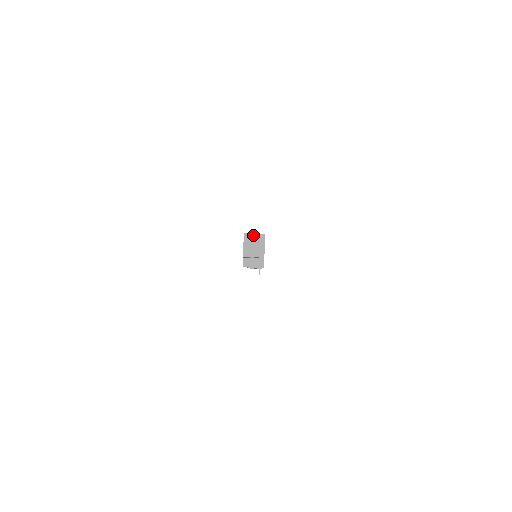
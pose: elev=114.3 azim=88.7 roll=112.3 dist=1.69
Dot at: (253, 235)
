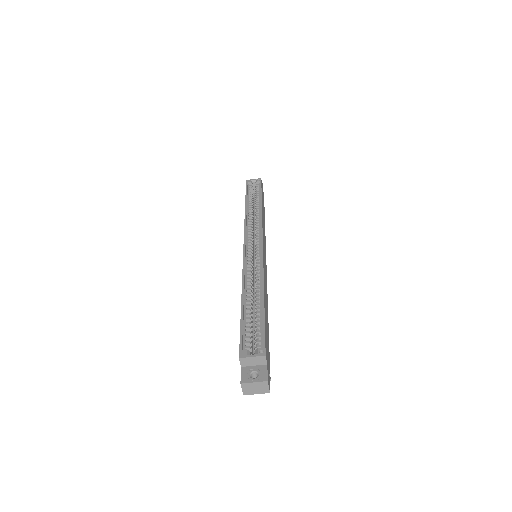
Dot at: (251, 358)
